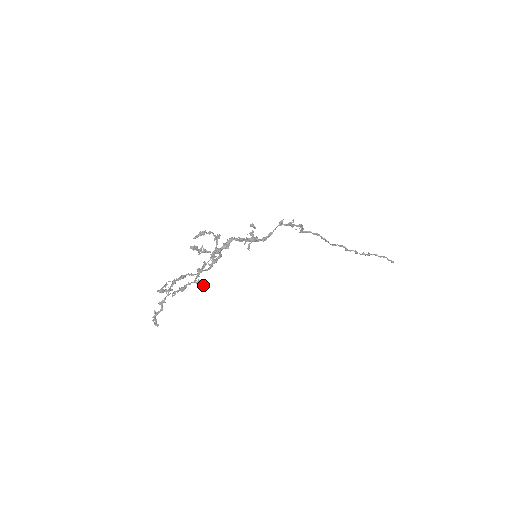
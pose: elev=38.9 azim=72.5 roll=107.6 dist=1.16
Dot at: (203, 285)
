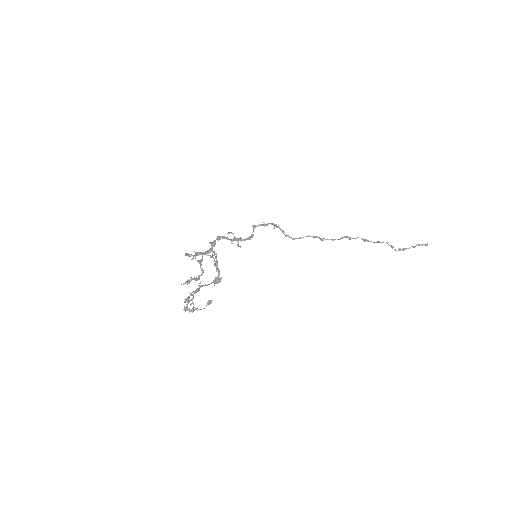
Dot at: (217, 279)
